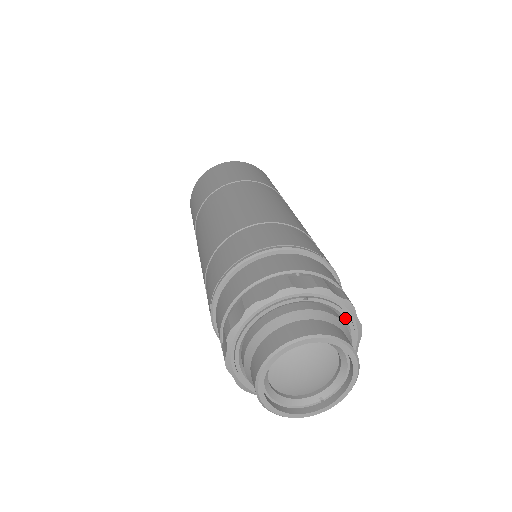
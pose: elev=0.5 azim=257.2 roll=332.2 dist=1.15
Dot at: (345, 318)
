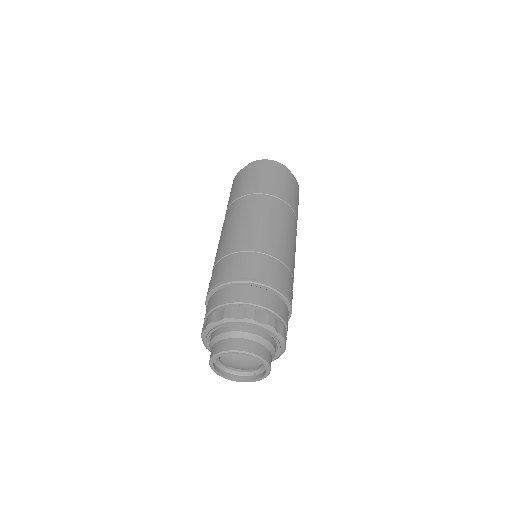
Dot at: (268, 334)
